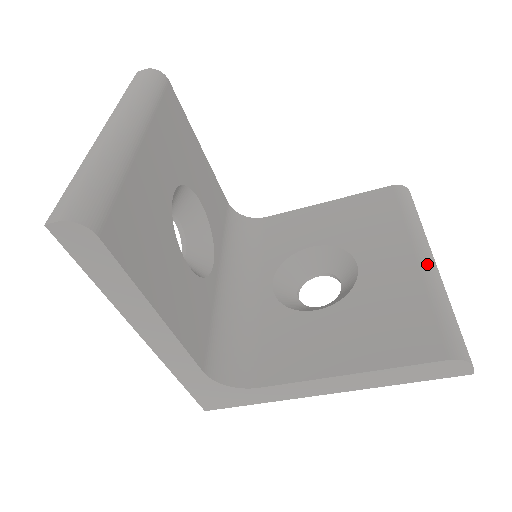
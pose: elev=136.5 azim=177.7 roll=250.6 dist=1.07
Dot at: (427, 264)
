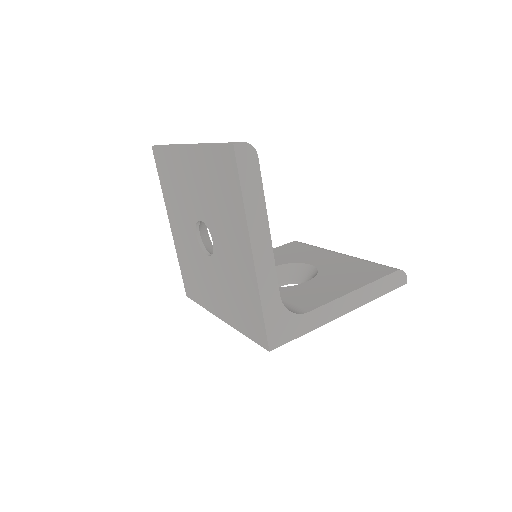
Dot at: (348, 255)
